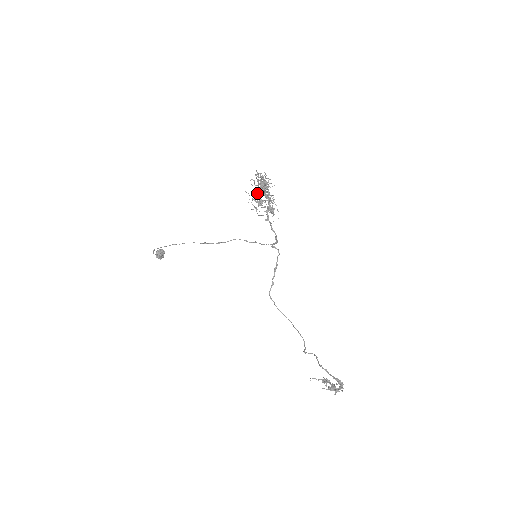
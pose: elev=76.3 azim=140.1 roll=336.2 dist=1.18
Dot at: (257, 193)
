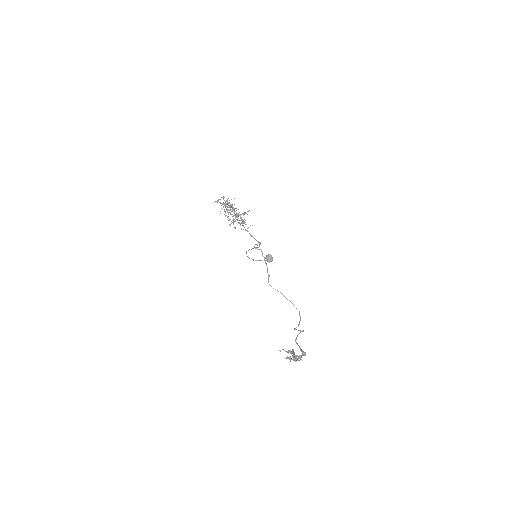
Dot at: (229, 212)
